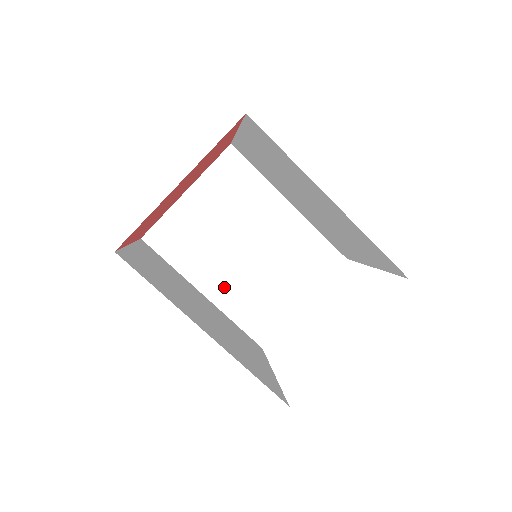
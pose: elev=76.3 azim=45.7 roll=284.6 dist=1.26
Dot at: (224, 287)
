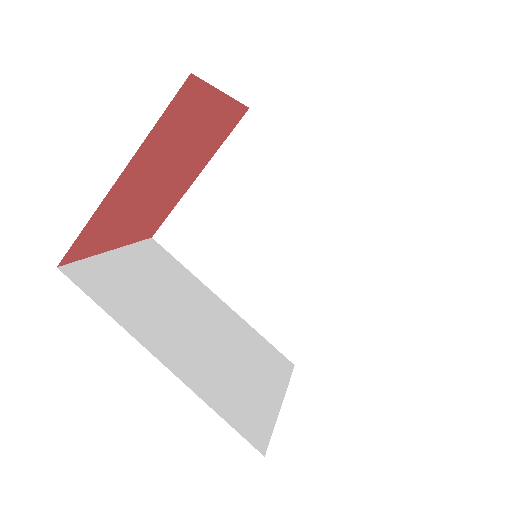
Dot at: (184, 358)
